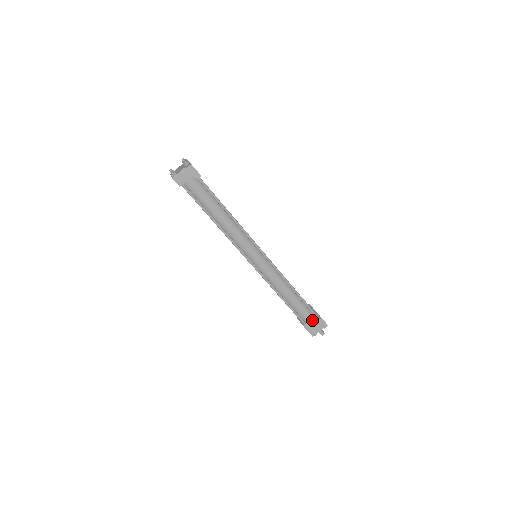
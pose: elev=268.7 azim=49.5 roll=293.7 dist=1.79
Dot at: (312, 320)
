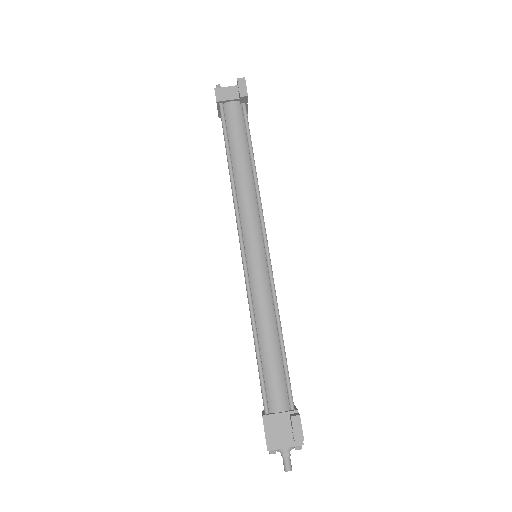
Dot at: (282, 416)
